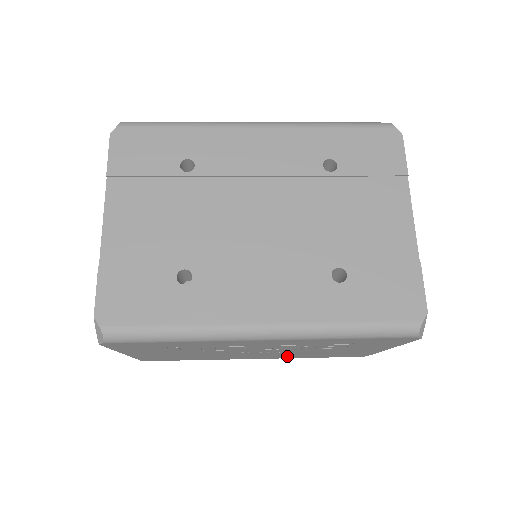
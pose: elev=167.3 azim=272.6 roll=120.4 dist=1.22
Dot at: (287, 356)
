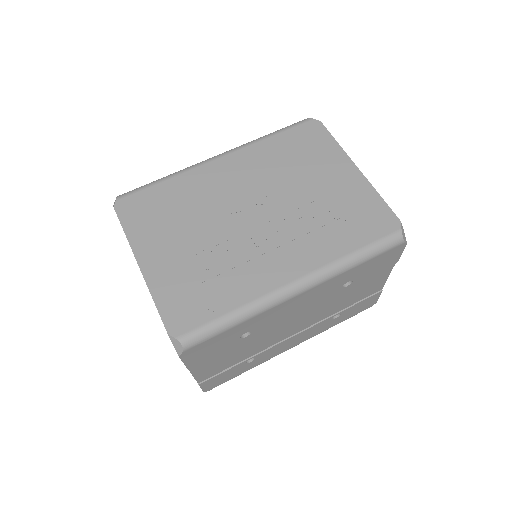
Dot at: occluded
